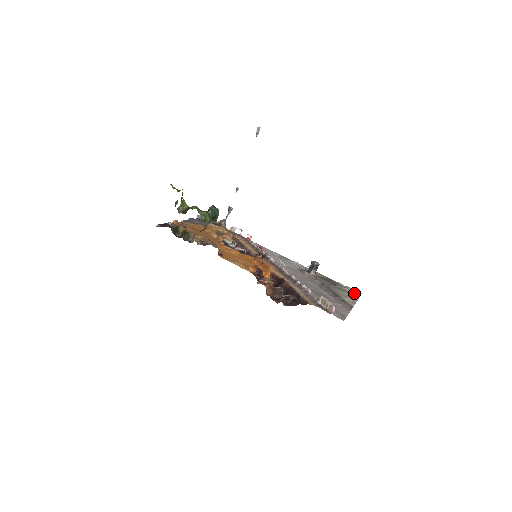
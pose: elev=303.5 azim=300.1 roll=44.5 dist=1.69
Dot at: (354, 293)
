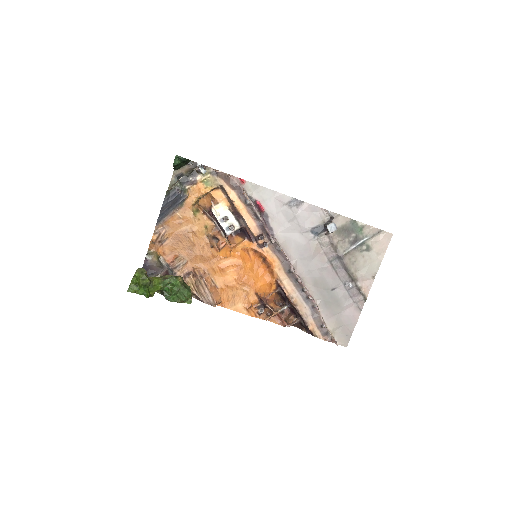
Dot at: (380, 245)
